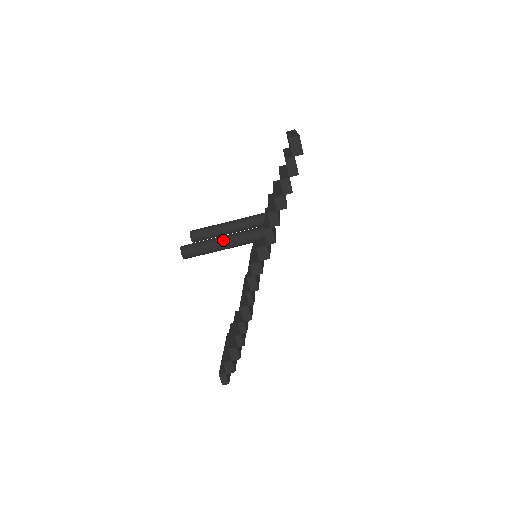
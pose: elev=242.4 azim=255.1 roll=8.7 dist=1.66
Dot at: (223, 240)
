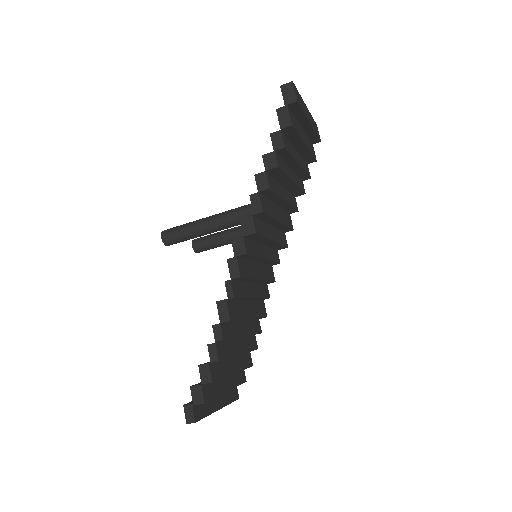
Dot at: (208, 218)
